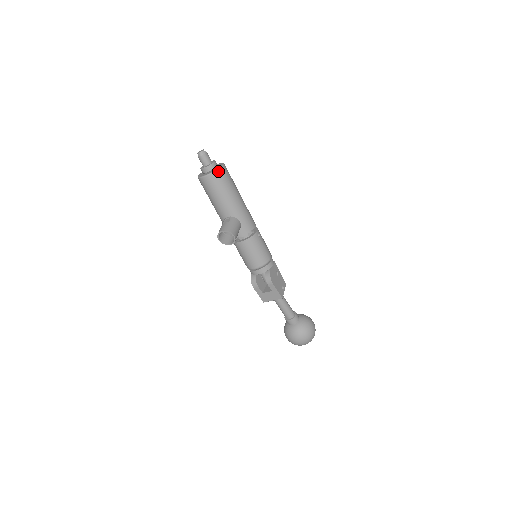
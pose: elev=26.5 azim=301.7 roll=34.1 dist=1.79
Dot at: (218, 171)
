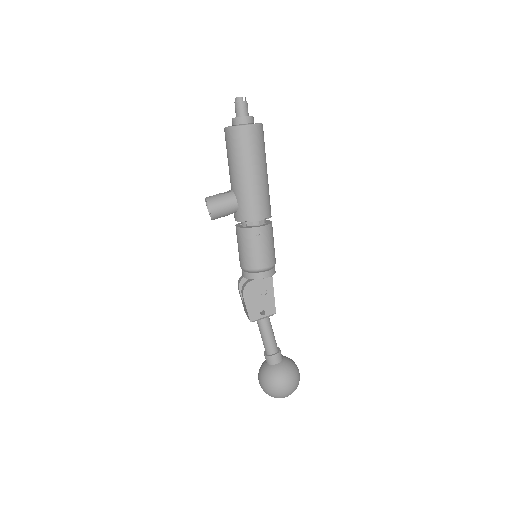
Dot at: (235, 128)
